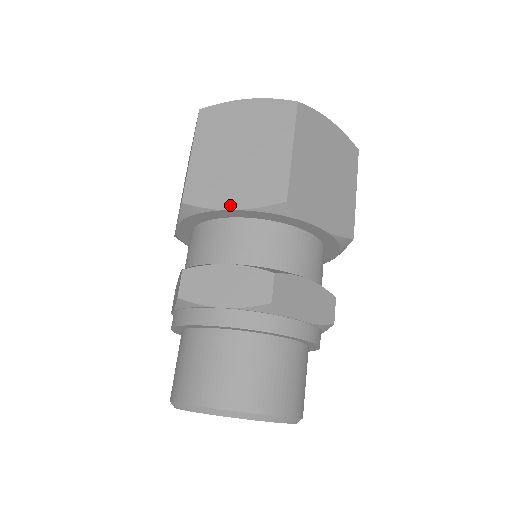
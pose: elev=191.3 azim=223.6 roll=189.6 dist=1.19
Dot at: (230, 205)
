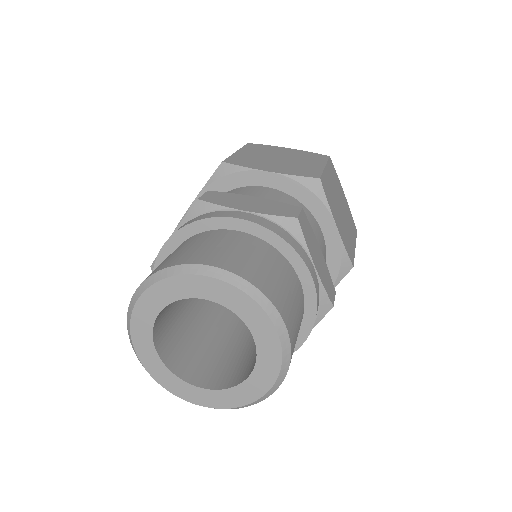
Dot at: (268, 170)
